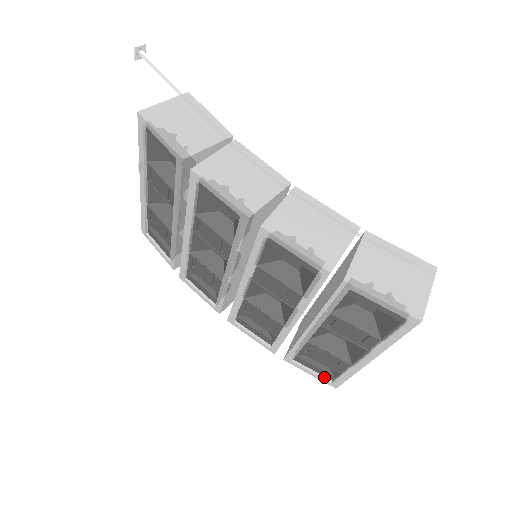
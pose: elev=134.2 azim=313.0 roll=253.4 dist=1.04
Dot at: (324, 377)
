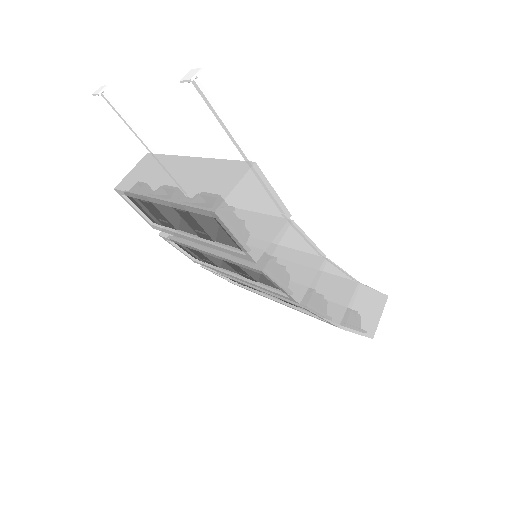
Dot at: occluded
